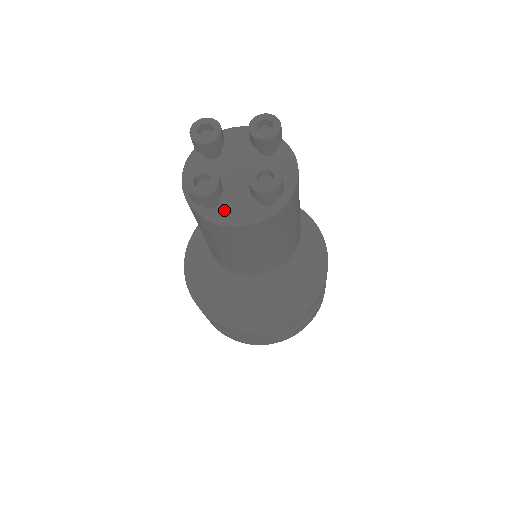
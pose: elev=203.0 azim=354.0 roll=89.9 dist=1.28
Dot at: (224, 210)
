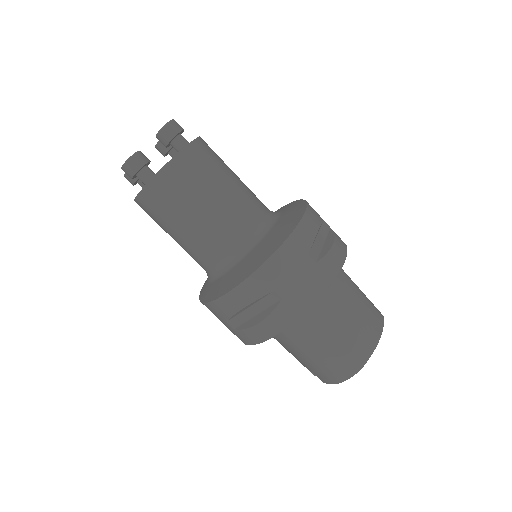
Dot at: occluded
